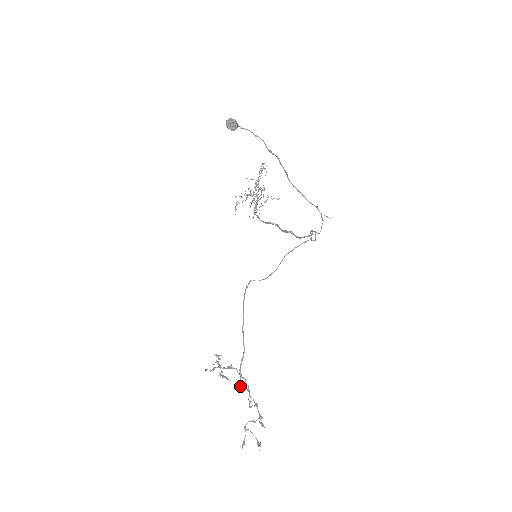
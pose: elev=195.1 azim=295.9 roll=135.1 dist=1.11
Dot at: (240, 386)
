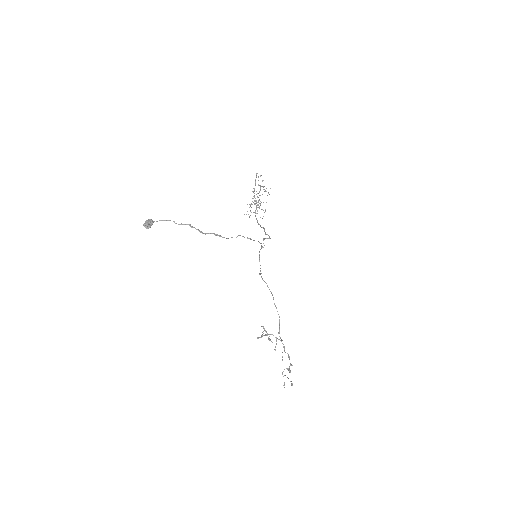
Dot at: (275, 346)
